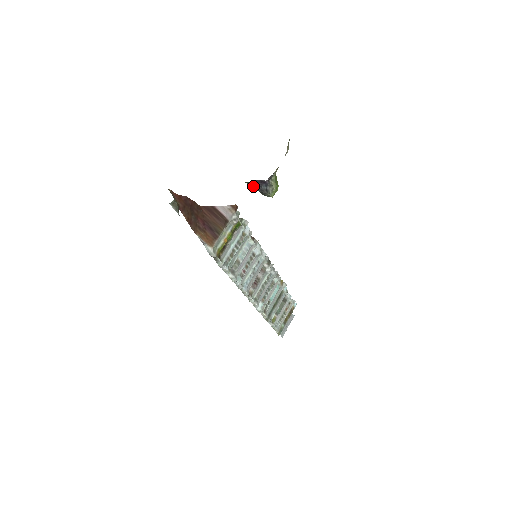
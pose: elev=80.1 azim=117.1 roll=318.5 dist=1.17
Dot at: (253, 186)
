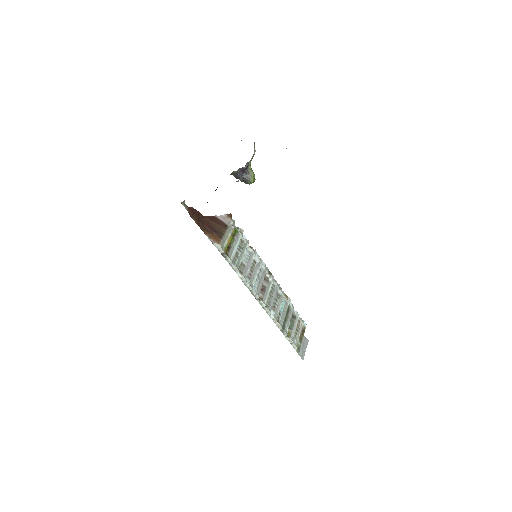
Dot at: (237, 176)
